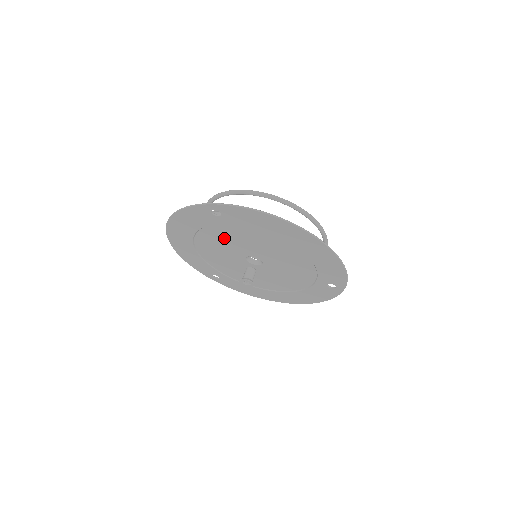
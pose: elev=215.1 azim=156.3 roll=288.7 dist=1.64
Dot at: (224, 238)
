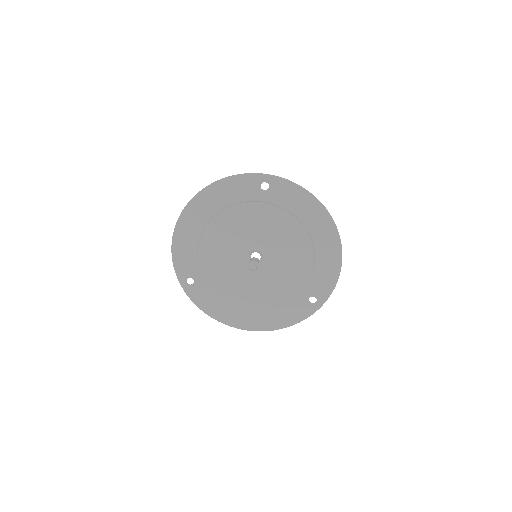
Dot at: (246, 222)
